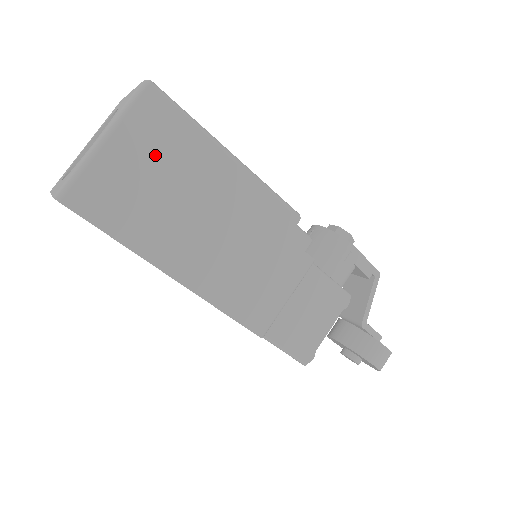
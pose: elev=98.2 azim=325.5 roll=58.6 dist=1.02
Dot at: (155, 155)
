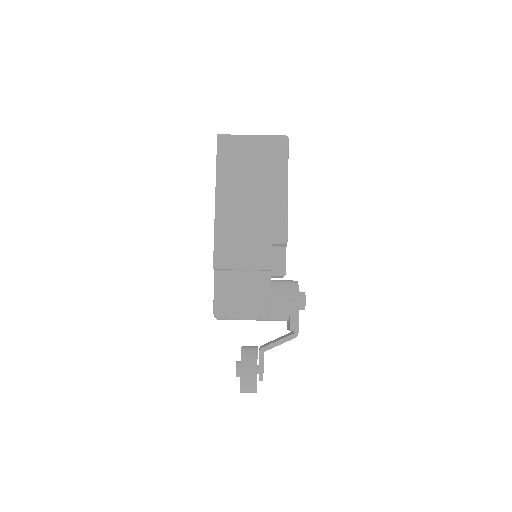
Dot at: (261, 157)
